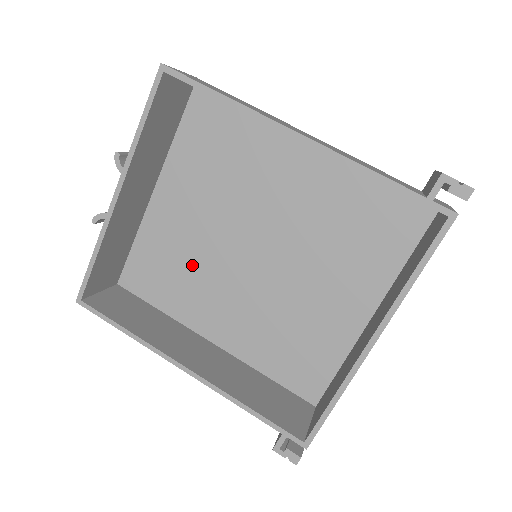
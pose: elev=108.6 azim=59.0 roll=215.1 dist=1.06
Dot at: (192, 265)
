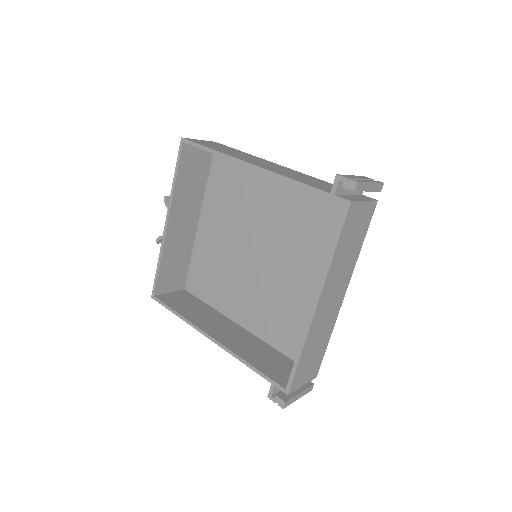
Dot at: (224, 270)
